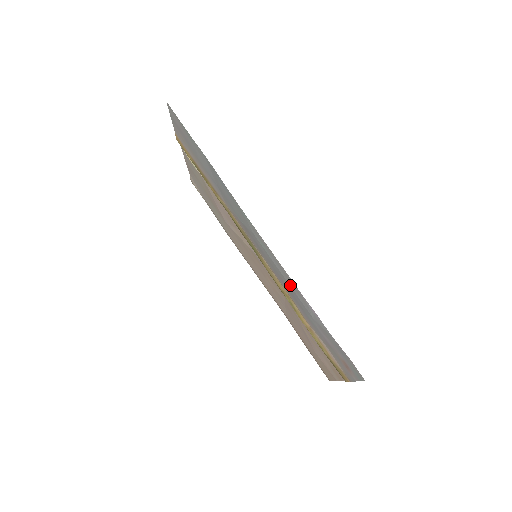
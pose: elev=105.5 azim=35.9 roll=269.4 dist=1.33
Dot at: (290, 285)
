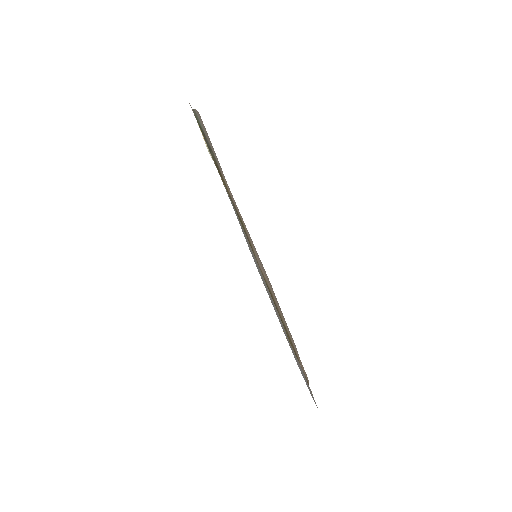
Dot at: occluded
